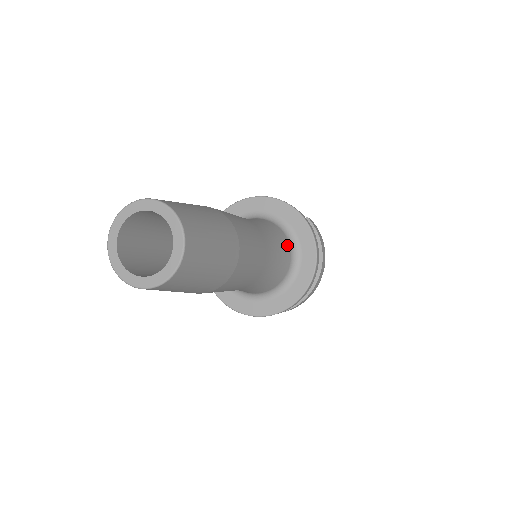
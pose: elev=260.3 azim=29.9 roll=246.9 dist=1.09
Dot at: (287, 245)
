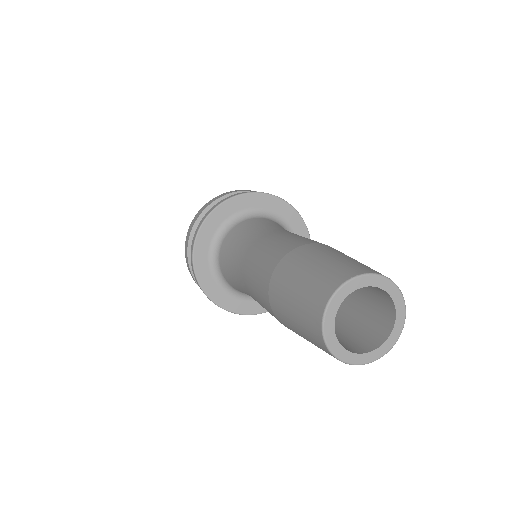
Dot at: occluded
